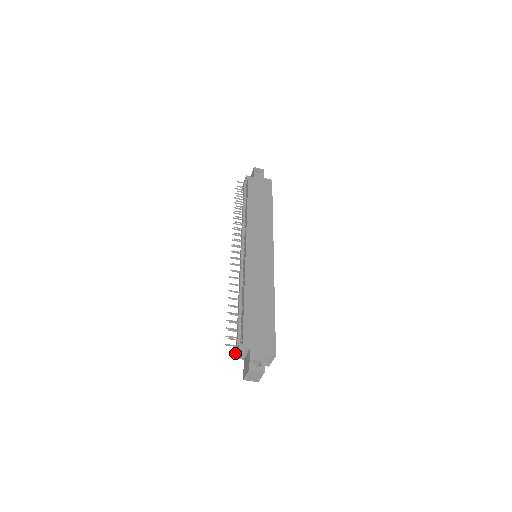
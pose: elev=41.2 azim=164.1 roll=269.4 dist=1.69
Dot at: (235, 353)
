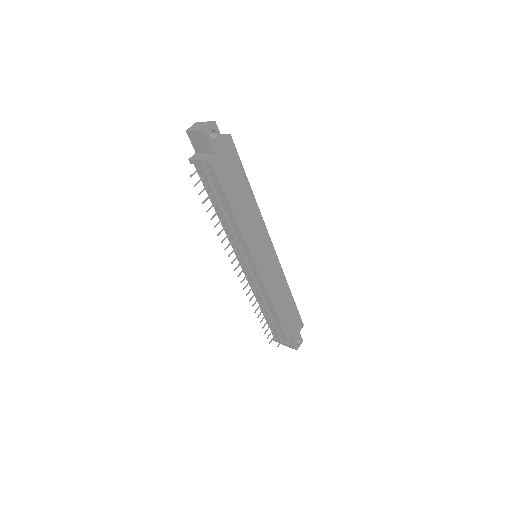
Dot at: (278, 342)
